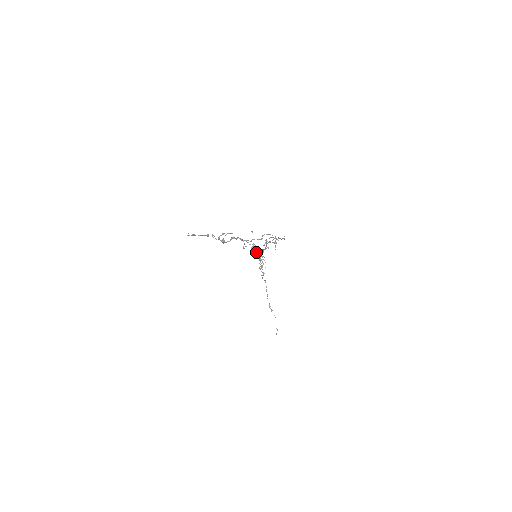
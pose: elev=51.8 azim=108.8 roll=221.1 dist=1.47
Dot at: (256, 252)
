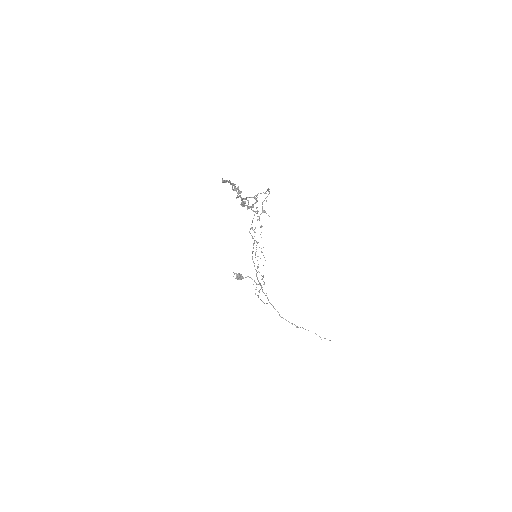
Dot at: (243, 278)
